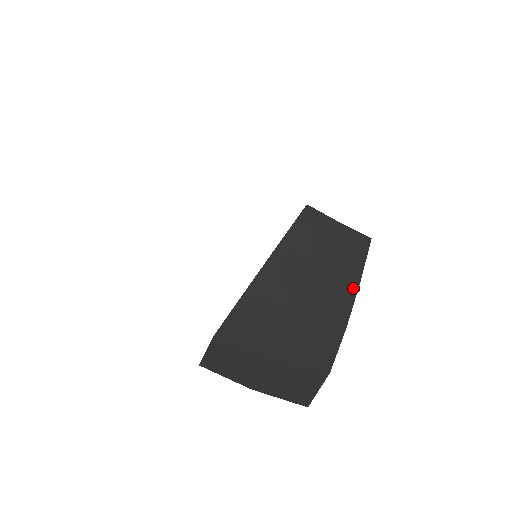
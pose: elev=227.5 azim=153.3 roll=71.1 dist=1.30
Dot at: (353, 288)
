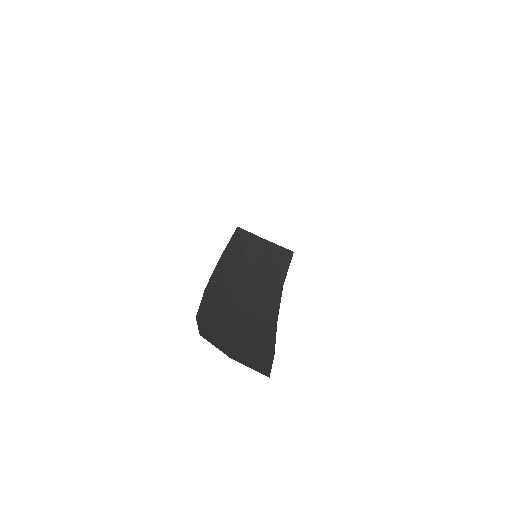
Dot at: (278, 291)
